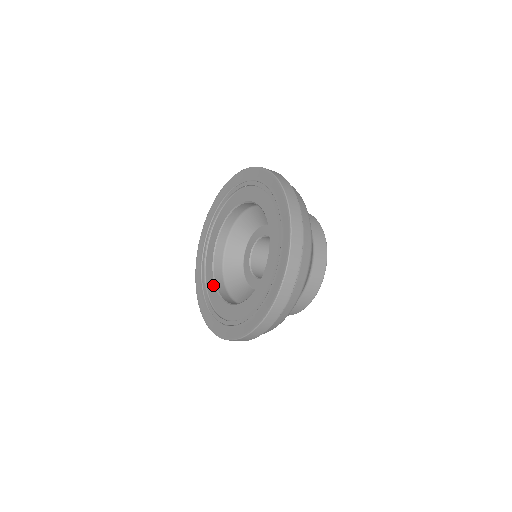
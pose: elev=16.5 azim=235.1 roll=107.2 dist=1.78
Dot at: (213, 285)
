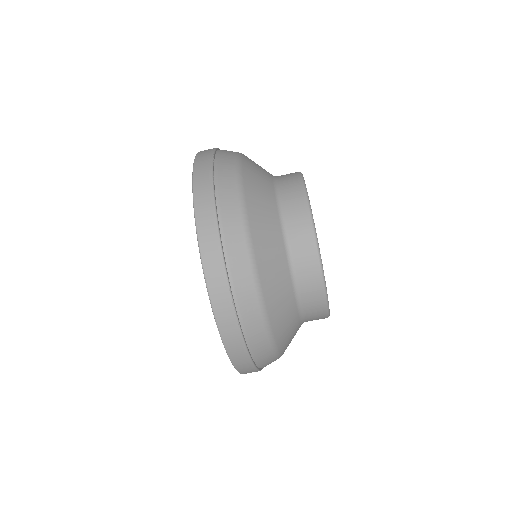
Dot at: occluded
